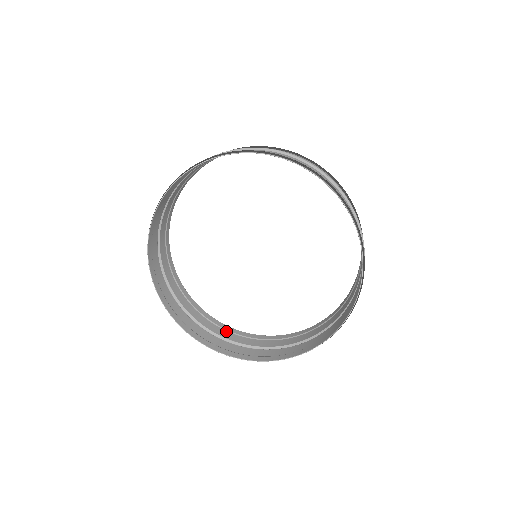
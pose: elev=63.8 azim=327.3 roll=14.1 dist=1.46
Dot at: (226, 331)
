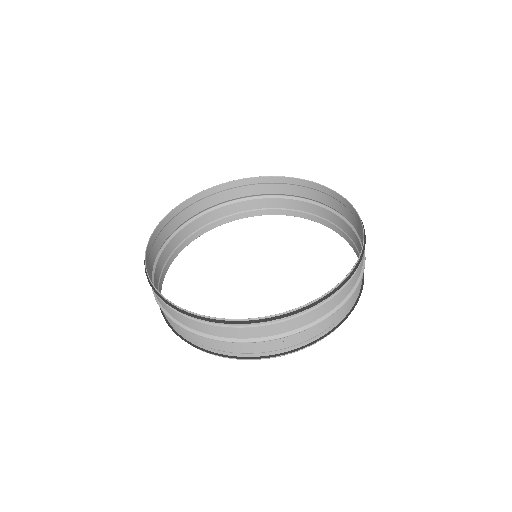
Dot at: occluded
